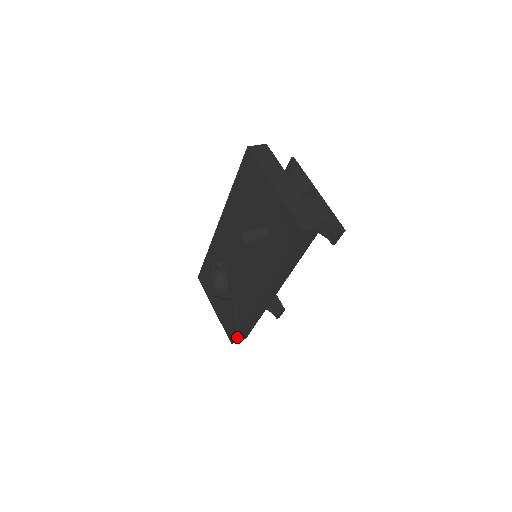
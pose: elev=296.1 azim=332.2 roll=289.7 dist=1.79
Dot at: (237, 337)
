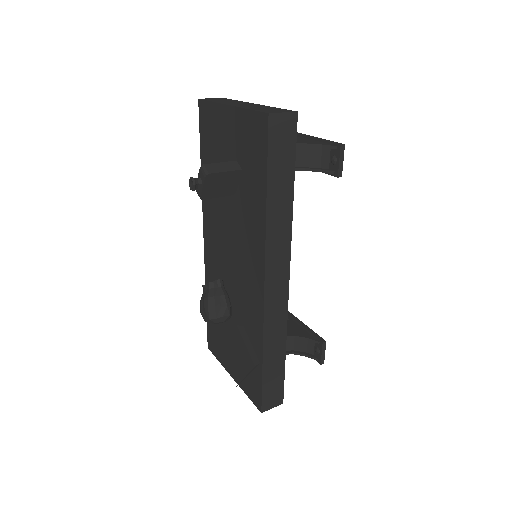
Dot at: (264, 394)
